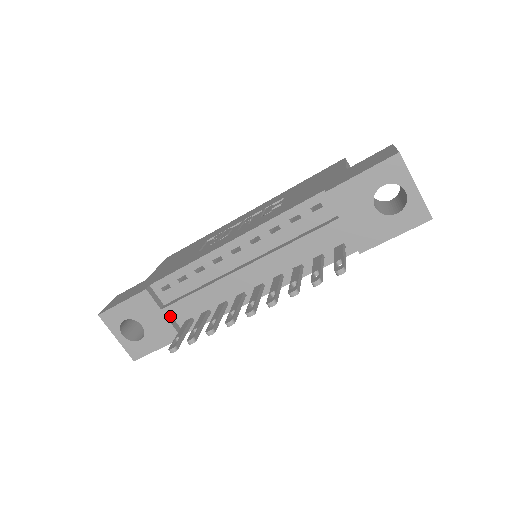
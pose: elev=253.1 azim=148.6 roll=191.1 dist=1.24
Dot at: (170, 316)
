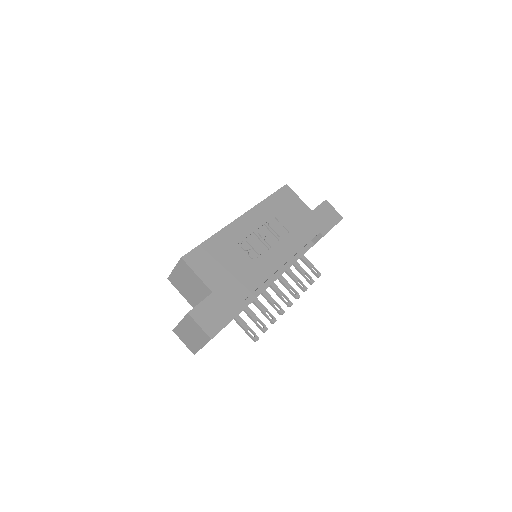
Dot at: occluded
